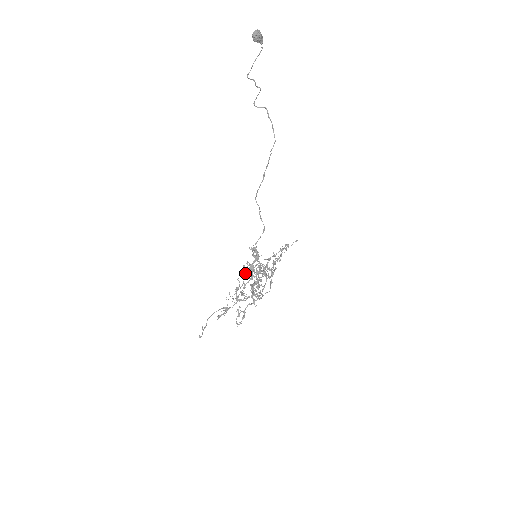
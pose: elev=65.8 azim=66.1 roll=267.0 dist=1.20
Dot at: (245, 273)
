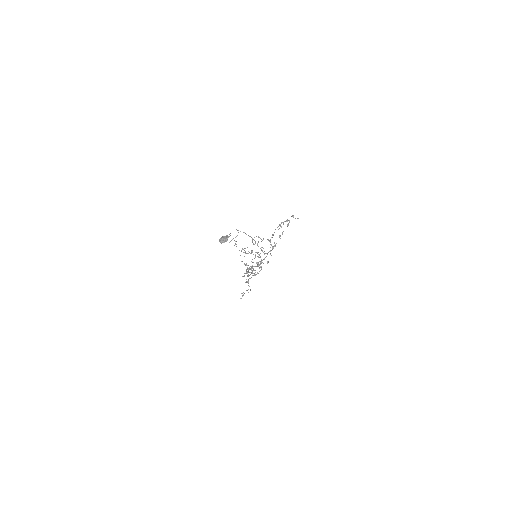
Dot at: occluded
